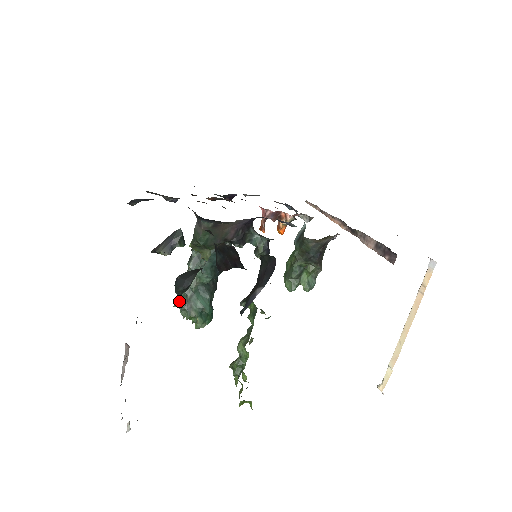
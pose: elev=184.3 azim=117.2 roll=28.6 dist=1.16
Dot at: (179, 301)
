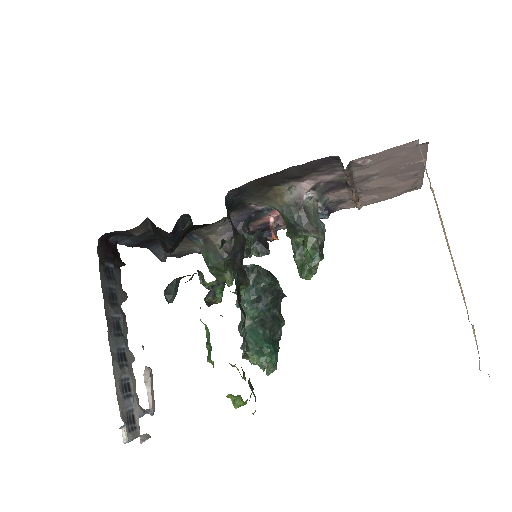
Dot at: occluded
